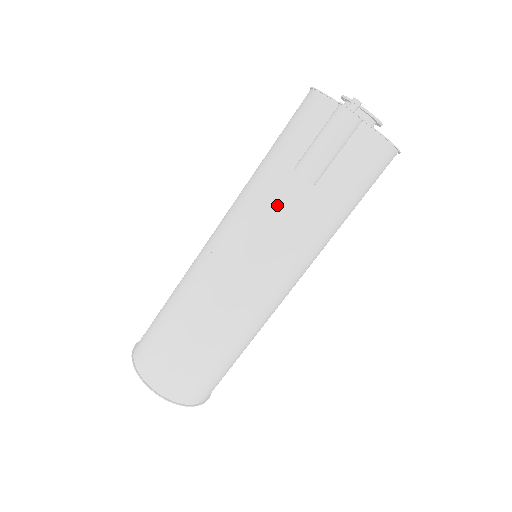
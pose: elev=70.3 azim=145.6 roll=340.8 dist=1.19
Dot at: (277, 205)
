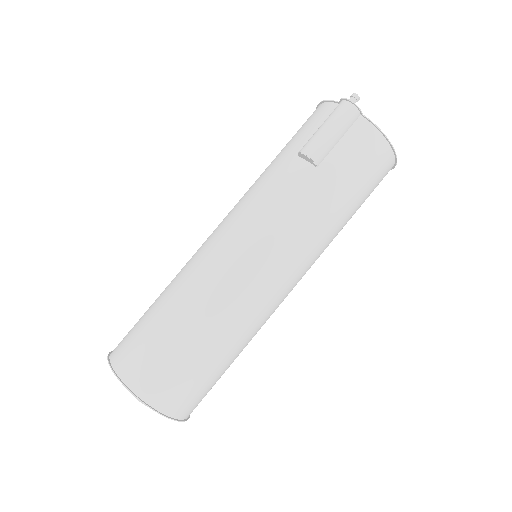
Dot at: (280, 185)
